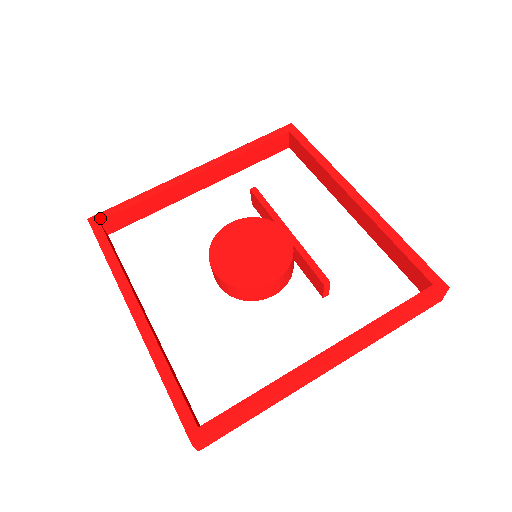
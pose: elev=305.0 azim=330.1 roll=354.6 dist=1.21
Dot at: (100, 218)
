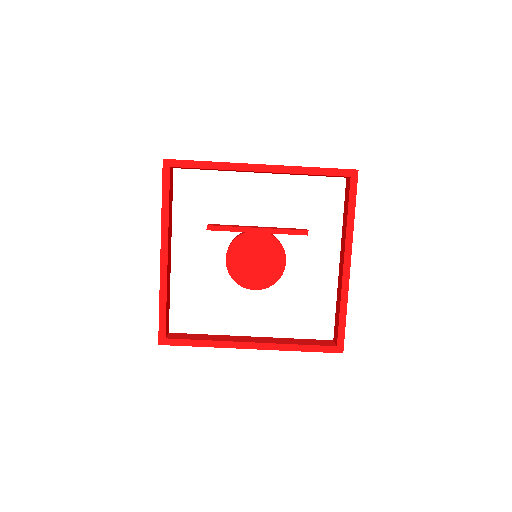
Dot at: (163, 337)
